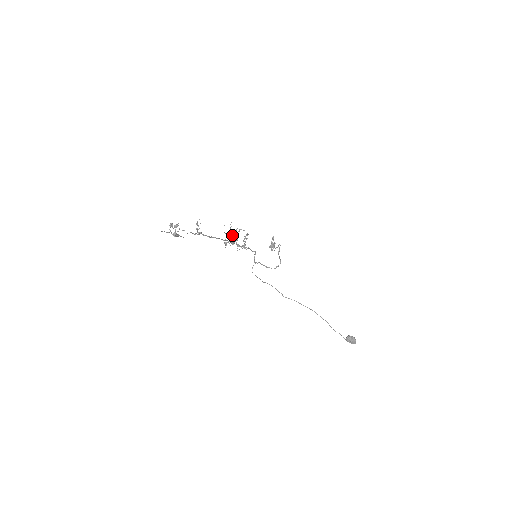
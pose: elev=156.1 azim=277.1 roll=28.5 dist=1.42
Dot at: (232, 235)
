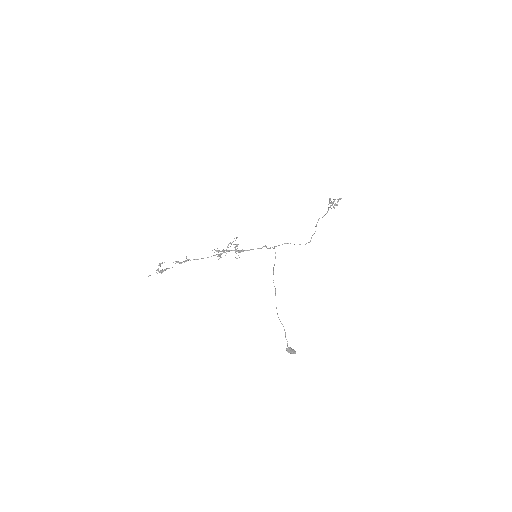
Dot at: (222, 251)
